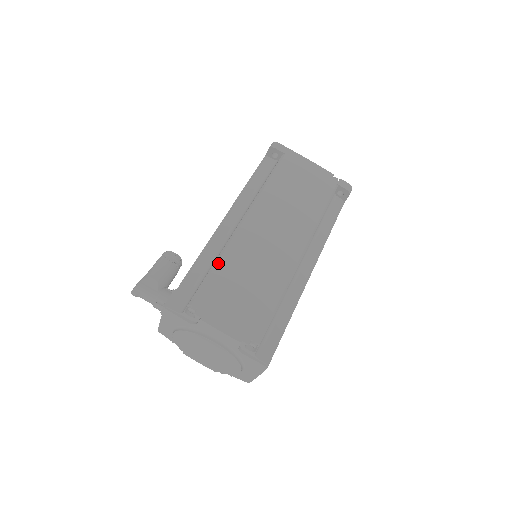
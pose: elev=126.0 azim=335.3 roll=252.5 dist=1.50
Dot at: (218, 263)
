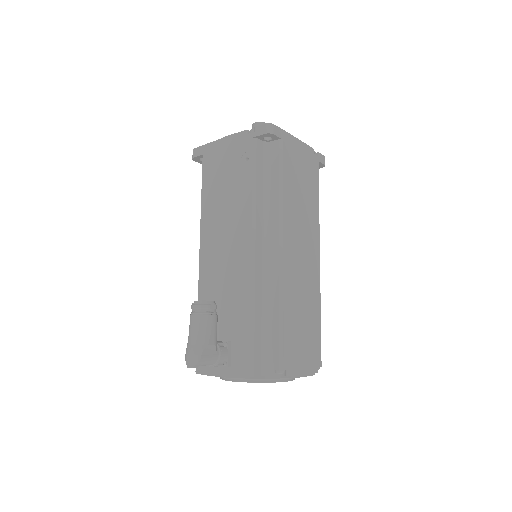
Dot at: (283, 314)
